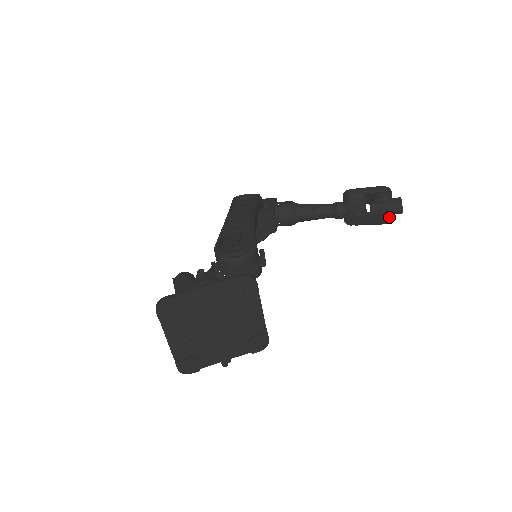
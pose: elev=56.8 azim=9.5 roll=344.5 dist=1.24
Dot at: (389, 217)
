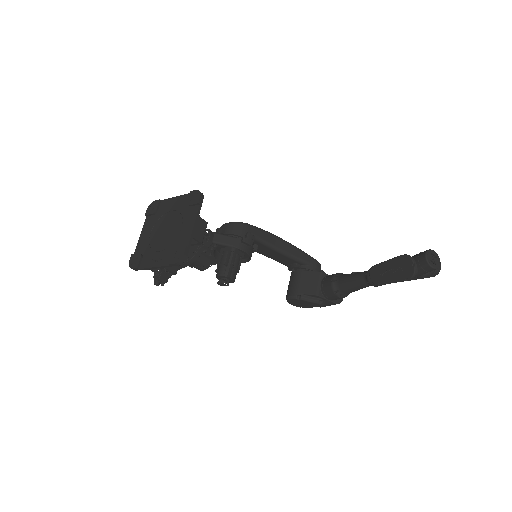
Dot at: (408, 263)
